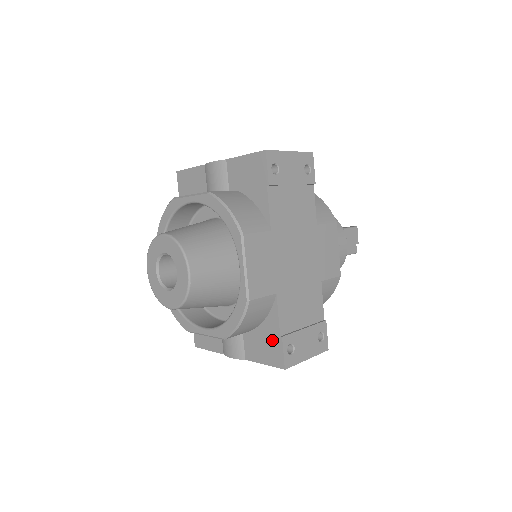
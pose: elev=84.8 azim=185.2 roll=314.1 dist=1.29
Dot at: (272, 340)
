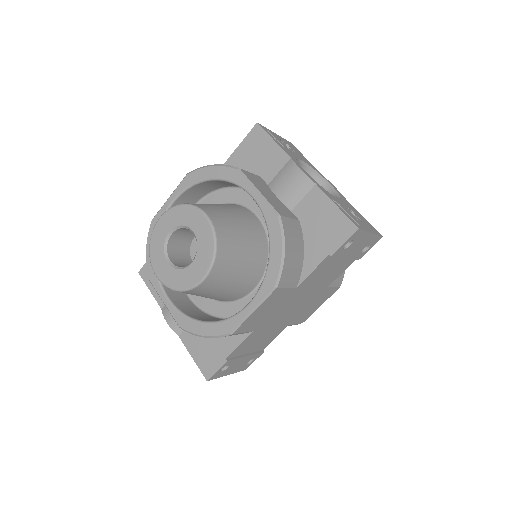
Dot at: (216, 353)
